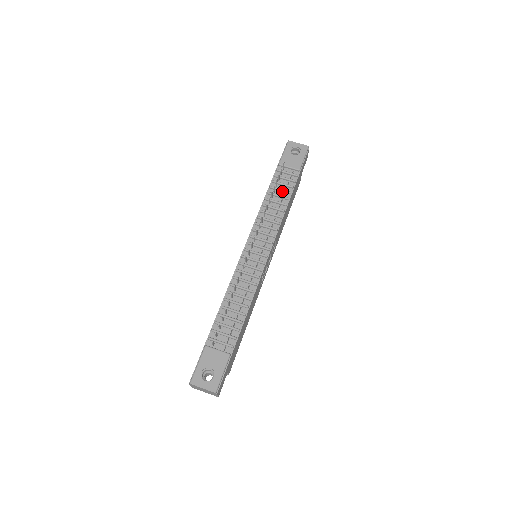
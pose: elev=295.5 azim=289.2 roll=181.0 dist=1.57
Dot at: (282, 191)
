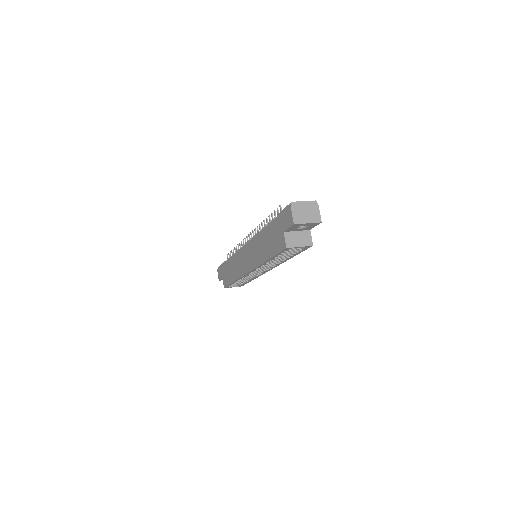
Dot at: occluded
